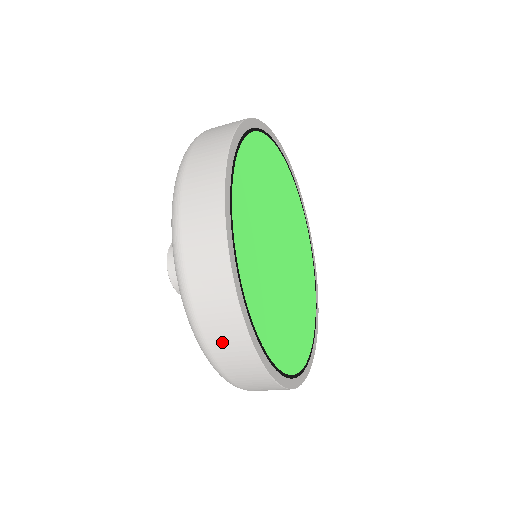
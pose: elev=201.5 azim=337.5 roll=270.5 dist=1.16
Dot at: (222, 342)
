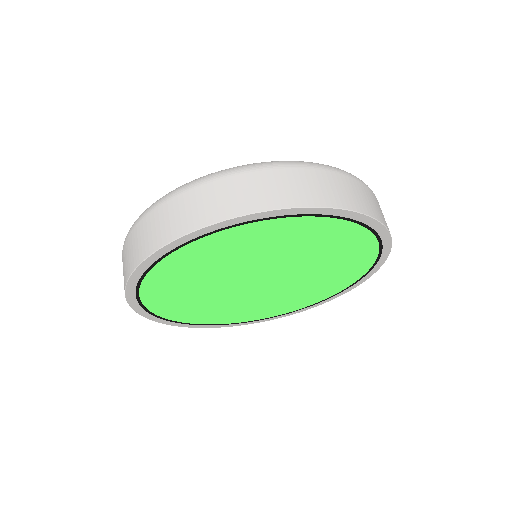
Dot at: occluded
